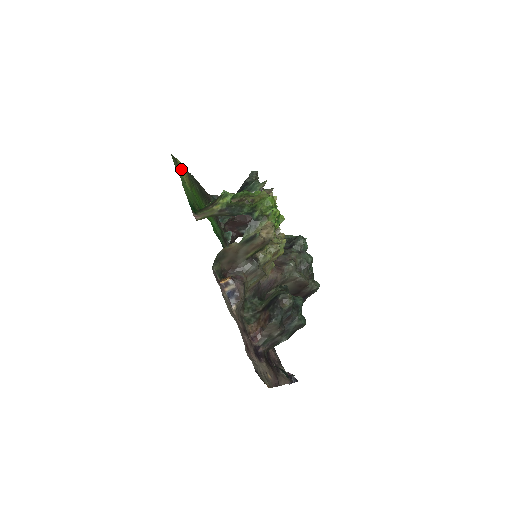
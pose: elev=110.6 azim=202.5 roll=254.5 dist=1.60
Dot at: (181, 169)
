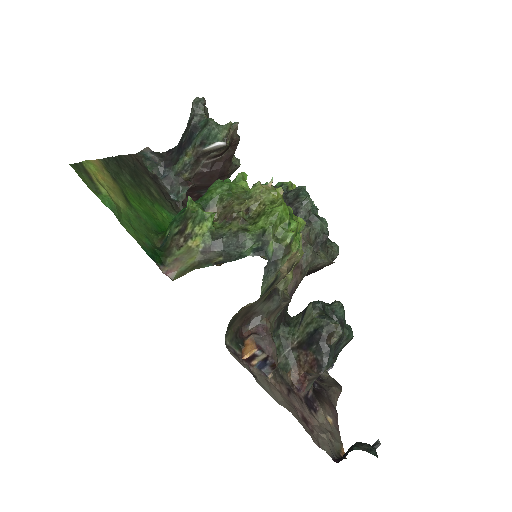
Dot at: (99, 180)
